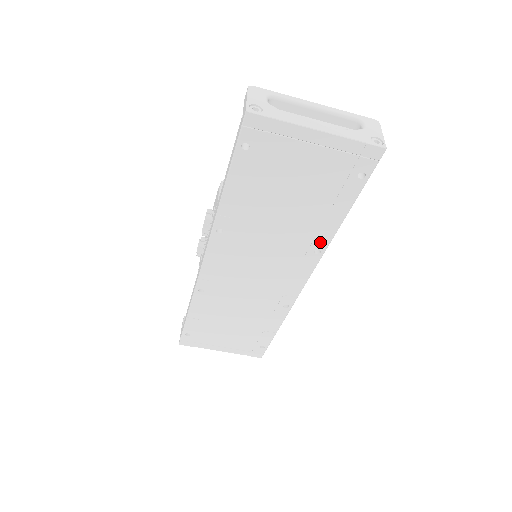
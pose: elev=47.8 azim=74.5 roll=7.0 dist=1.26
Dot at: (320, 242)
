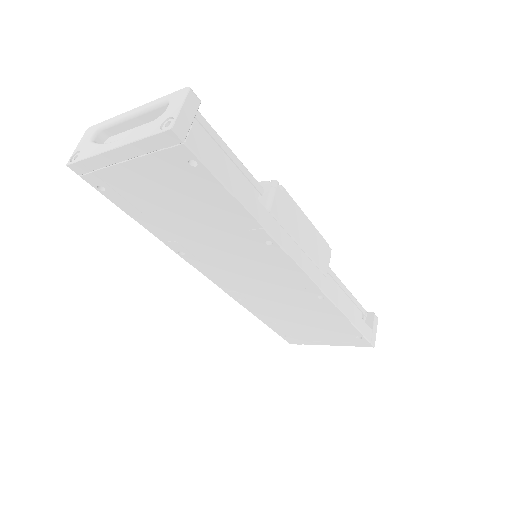
Dot at: (257, 234)
